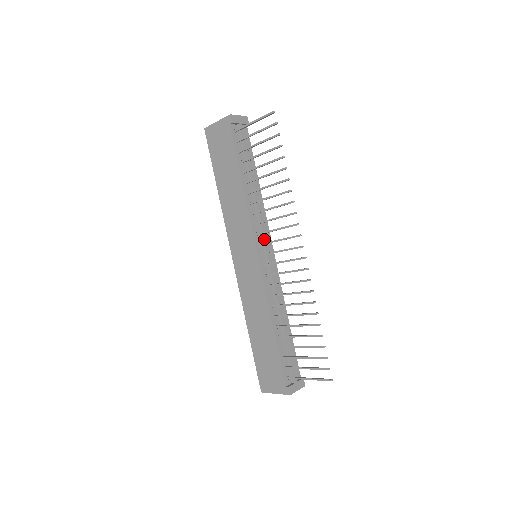
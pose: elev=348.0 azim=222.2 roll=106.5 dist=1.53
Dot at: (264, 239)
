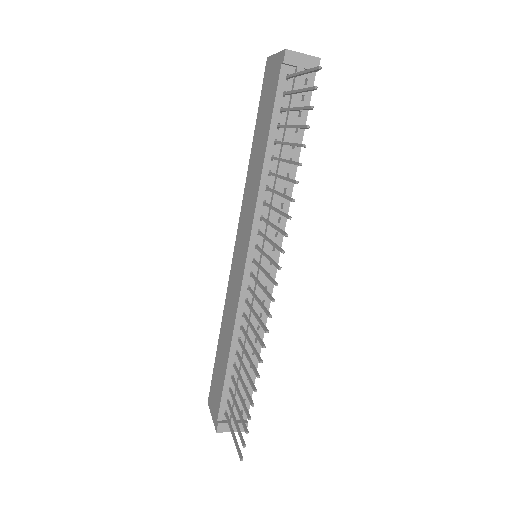
Dot at: (265, 242)
